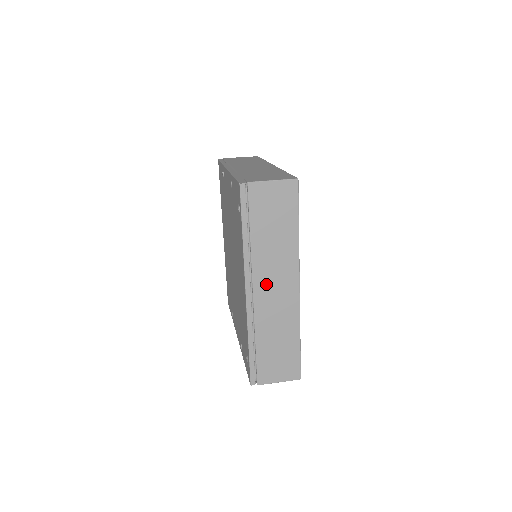
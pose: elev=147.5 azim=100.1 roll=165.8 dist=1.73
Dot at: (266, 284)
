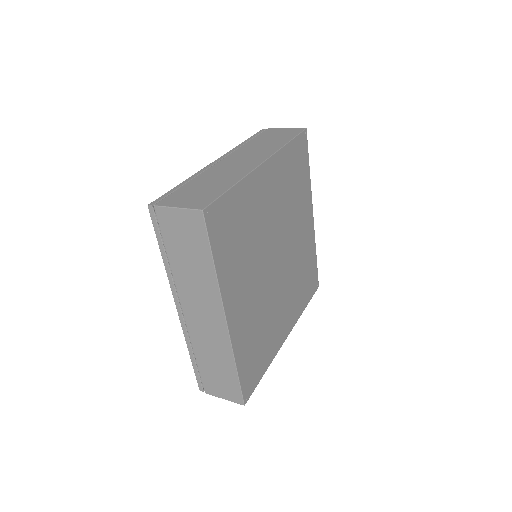
Dot at: (193, 308)
